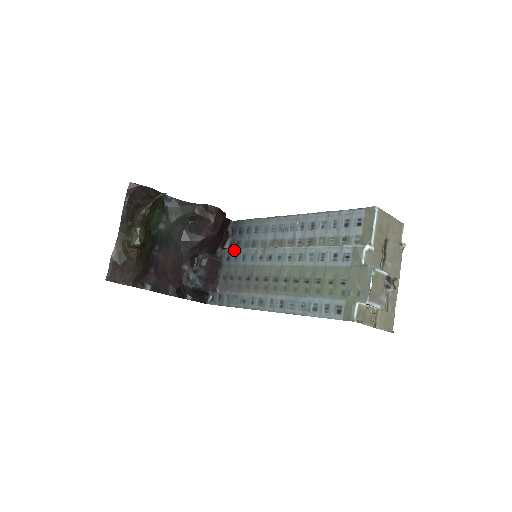
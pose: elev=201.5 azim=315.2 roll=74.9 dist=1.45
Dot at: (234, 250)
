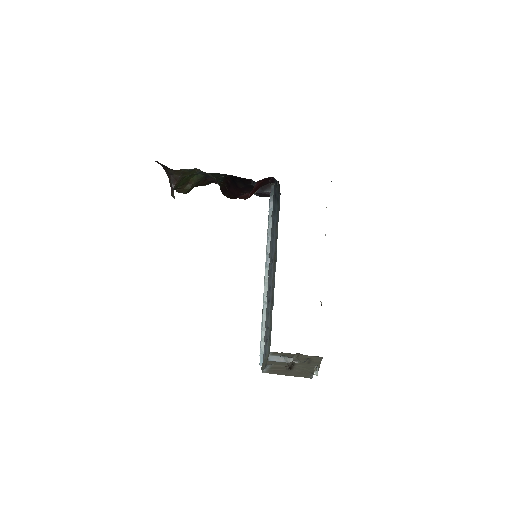
Dot at: (269, 209)
